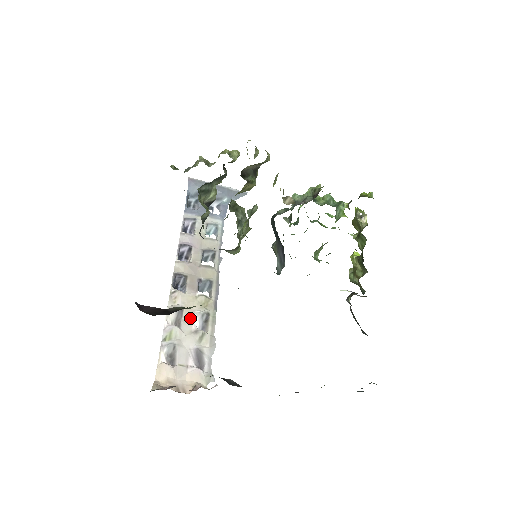
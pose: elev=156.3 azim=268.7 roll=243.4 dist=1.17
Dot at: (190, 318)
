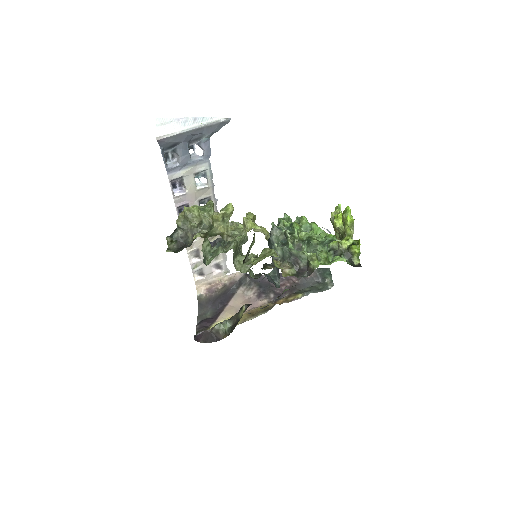
Dot at: occluded
